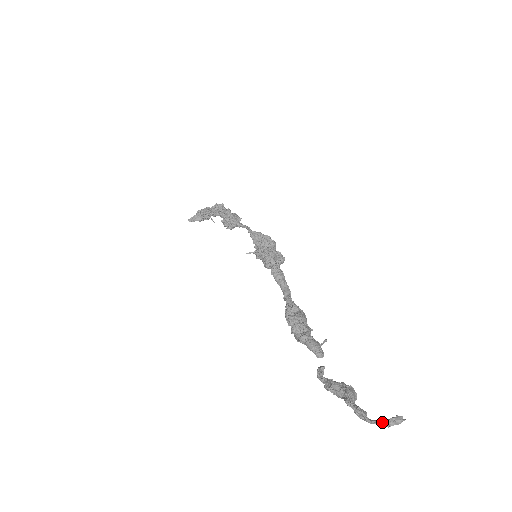
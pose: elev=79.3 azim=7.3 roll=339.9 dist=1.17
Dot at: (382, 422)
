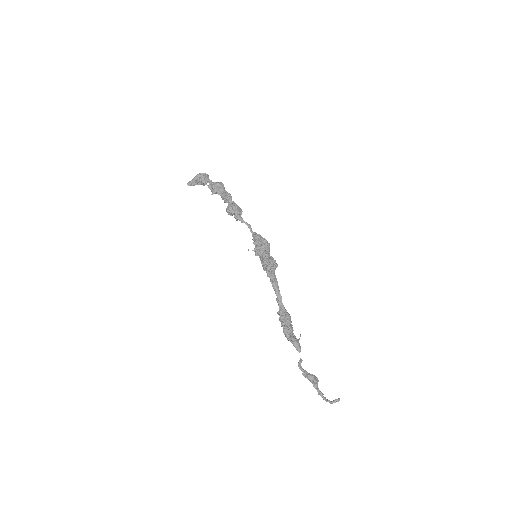
Dot at: (331, 402)
